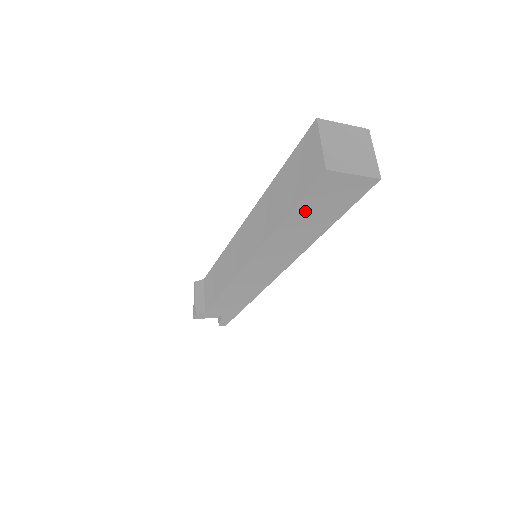
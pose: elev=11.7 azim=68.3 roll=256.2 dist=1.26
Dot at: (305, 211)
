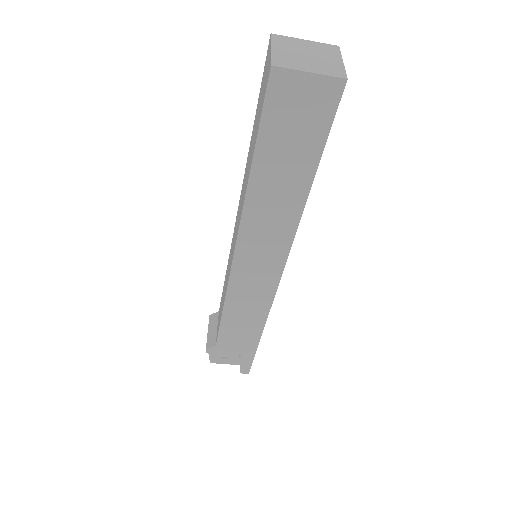
Dot at: (272, 148)
